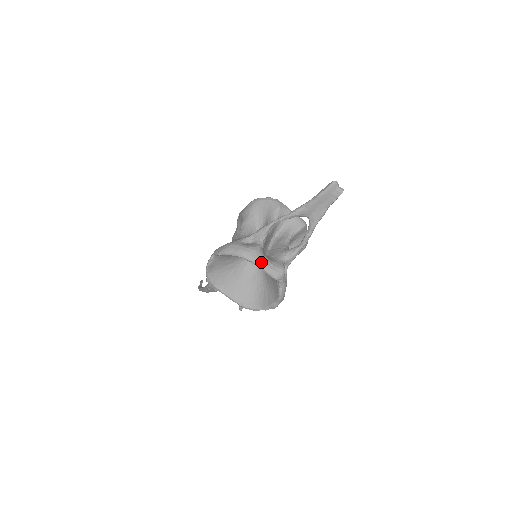
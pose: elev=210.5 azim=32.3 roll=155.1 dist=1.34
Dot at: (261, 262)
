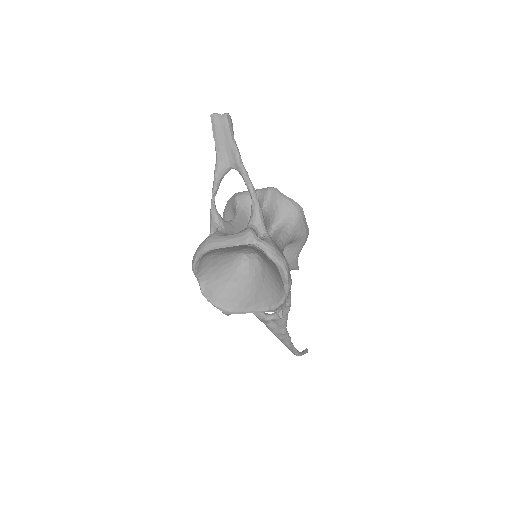
Dot at: (220, 241)
